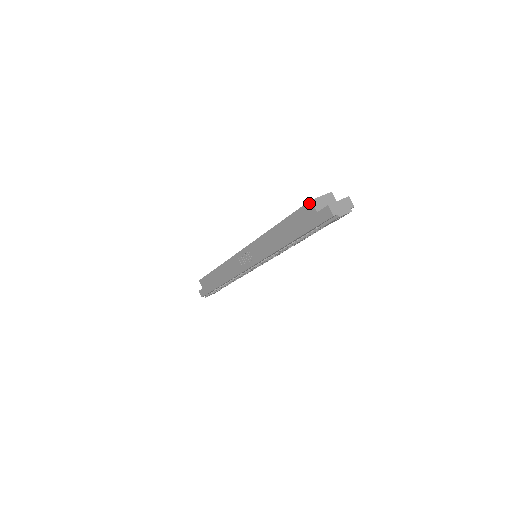
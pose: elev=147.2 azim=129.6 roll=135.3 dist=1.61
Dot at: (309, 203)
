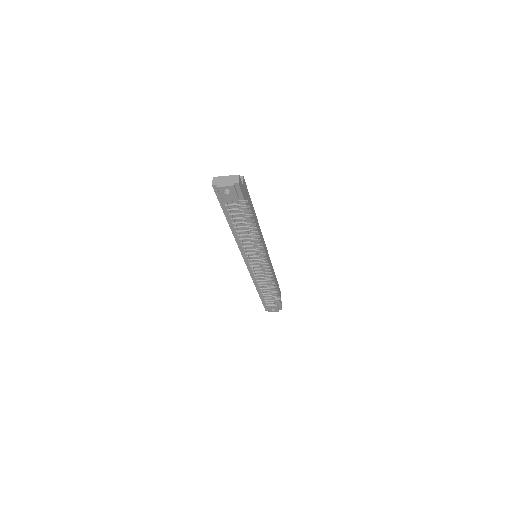
Dot at: occluded
